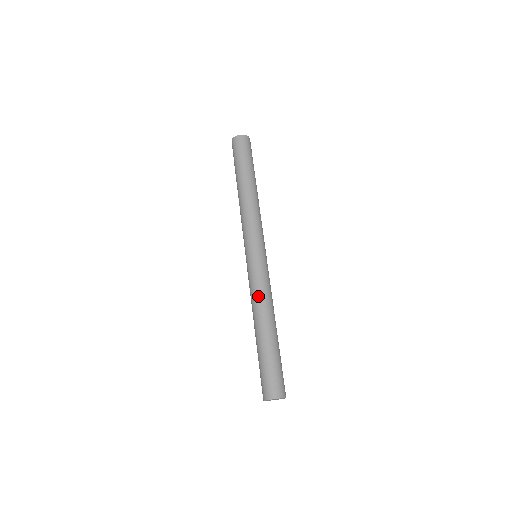
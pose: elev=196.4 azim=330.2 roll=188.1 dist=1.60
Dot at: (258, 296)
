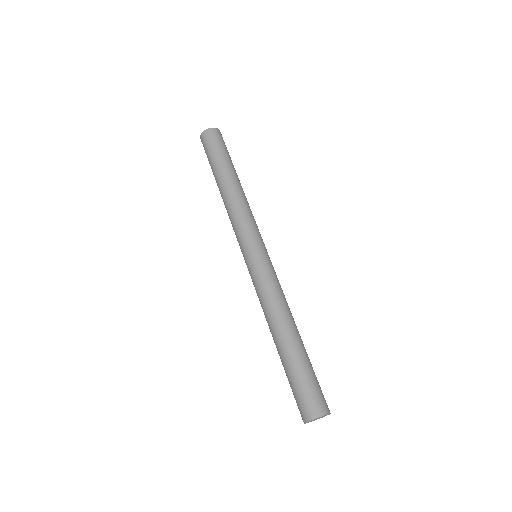
Dot at: (263, 303)
